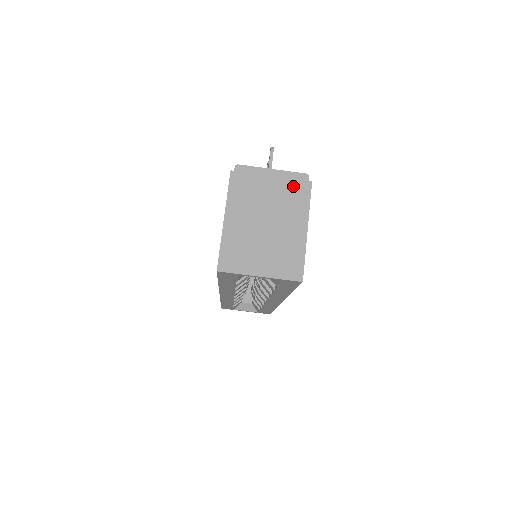
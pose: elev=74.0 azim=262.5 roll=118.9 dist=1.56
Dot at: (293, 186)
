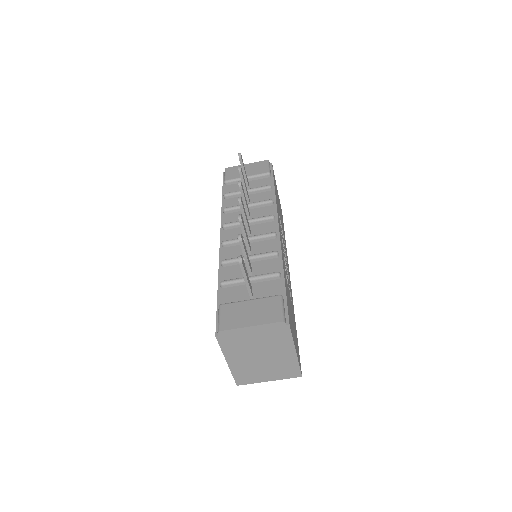
Dot at: (274, 332)
